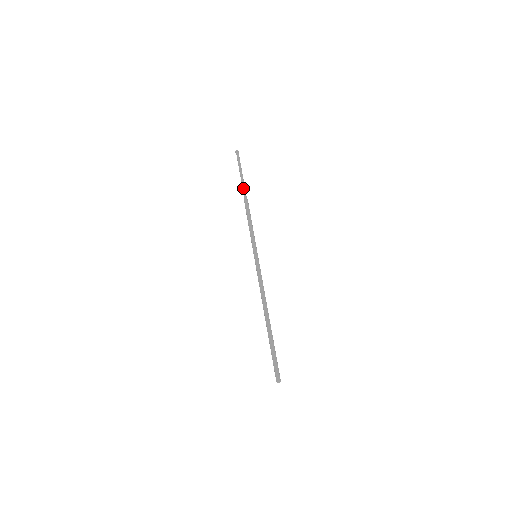
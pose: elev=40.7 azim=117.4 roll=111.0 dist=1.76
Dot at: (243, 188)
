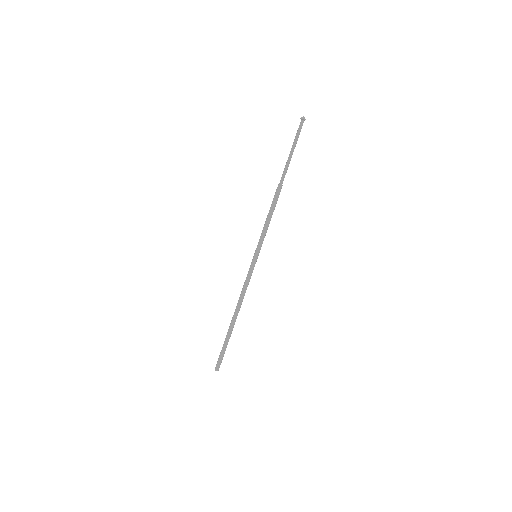
Dot at: (285, 173)
